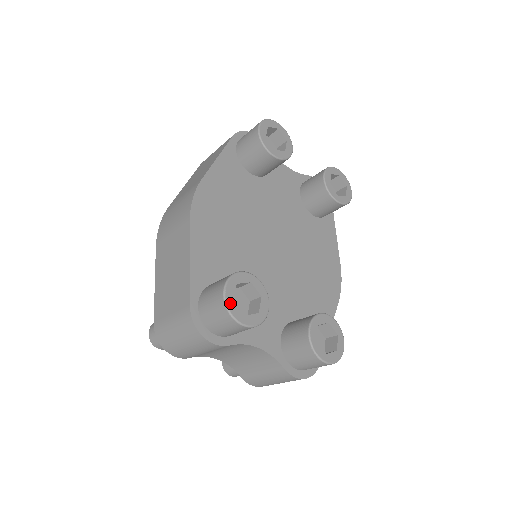
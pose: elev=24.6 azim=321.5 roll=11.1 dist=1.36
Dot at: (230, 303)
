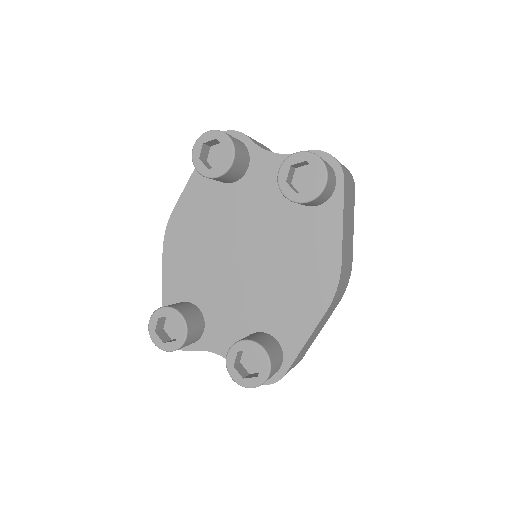
Dot at: (152, 333)
